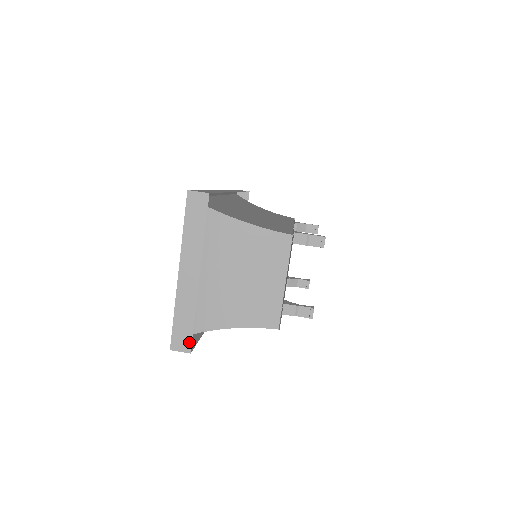
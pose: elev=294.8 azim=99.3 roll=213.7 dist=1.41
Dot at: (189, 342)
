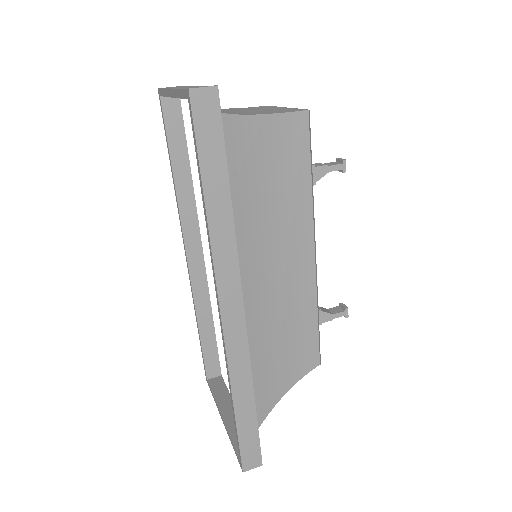
Dot at: occluded
